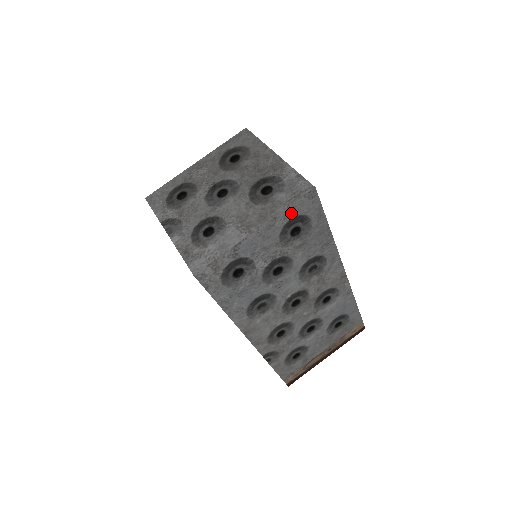
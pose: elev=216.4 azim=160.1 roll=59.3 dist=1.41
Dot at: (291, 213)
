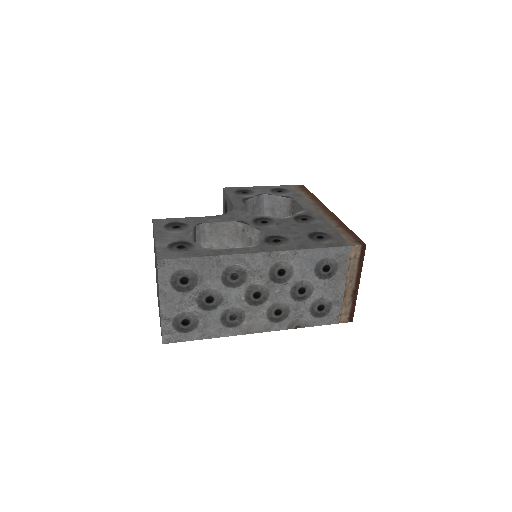
Dot at: (165, 280)
